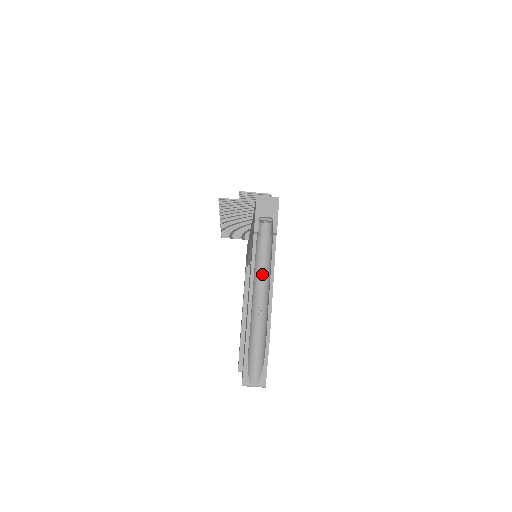
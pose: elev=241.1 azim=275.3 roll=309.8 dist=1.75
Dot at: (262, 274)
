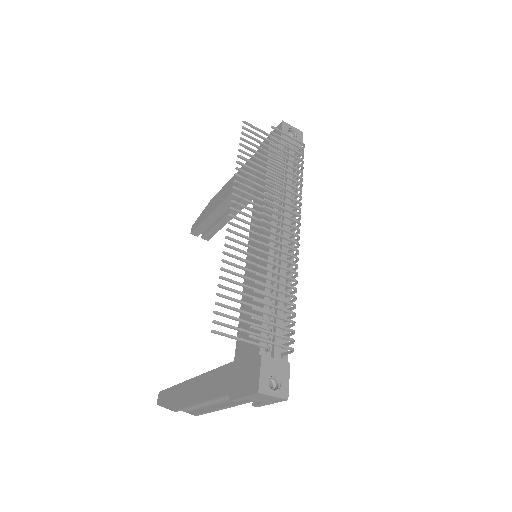
Dot at: occluded
